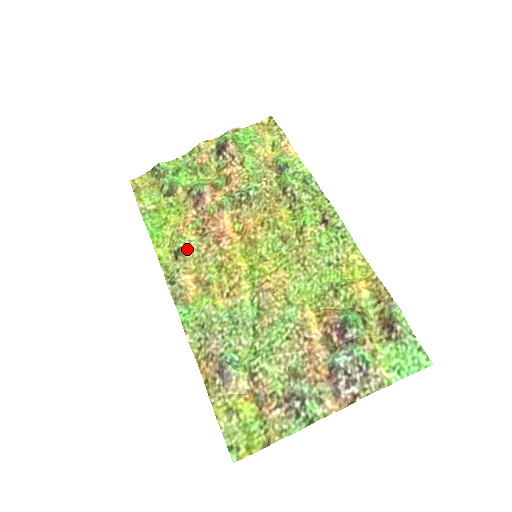
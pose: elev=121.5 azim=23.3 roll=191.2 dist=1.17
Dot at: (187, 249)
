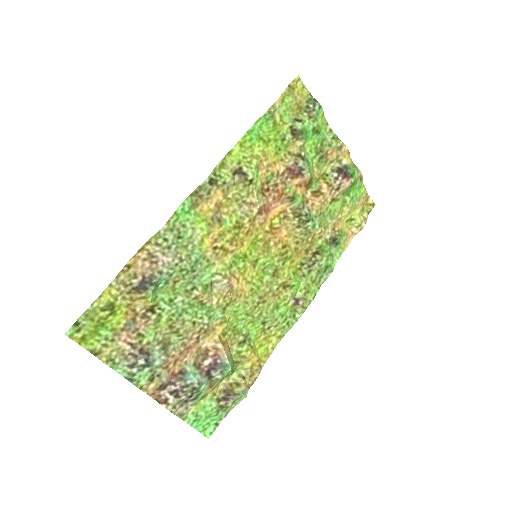
Dot at: (248, 183)
